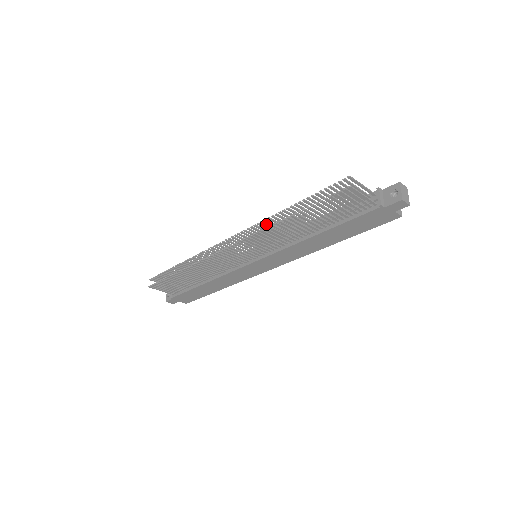
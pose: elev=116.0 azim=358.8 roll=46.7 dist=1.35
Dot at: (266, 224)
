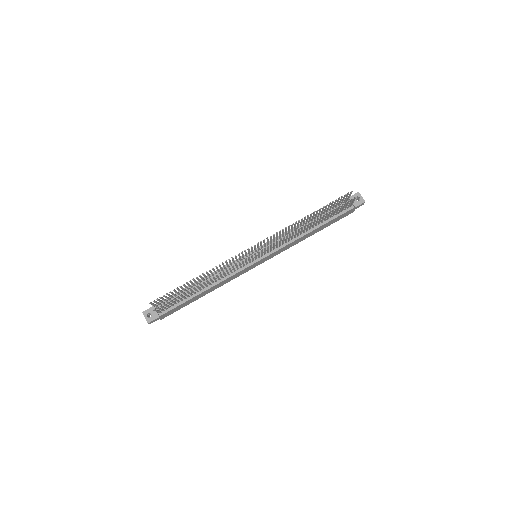
Dot at: occluded
